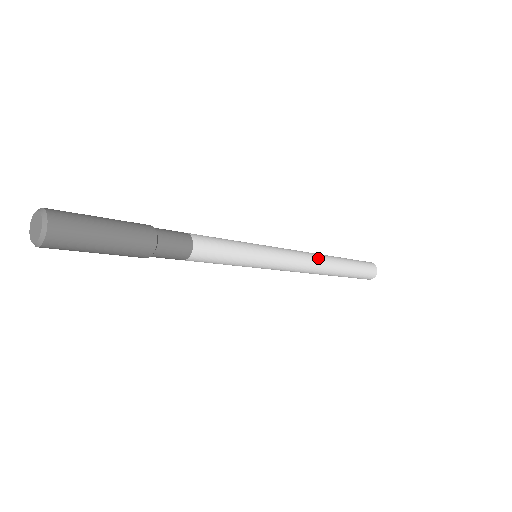
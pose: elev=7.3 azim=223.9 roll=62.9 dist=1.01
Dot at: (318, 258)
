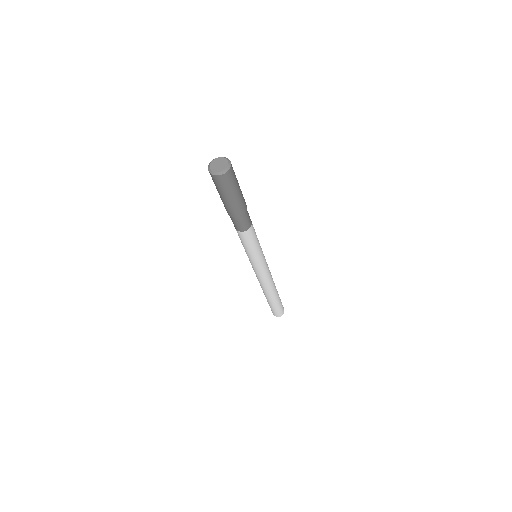
Dot at: occluded
